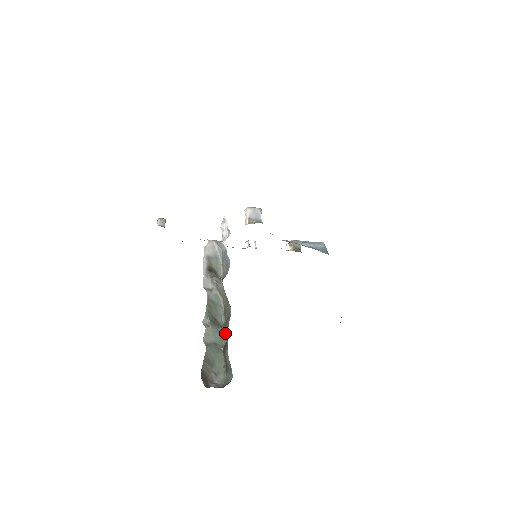
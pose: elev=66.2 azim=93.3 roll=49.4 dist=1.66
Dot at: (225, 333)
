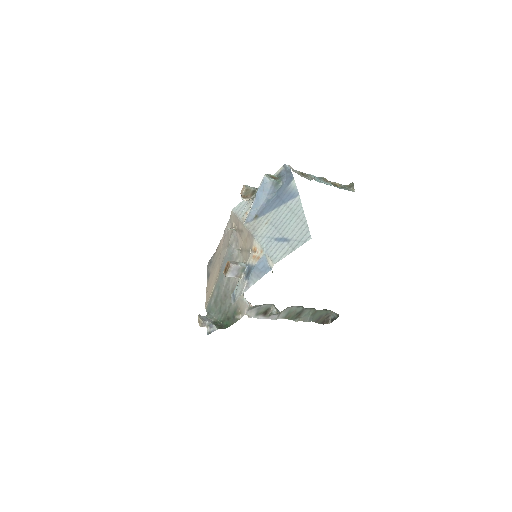
Dot at: (309, 308)
